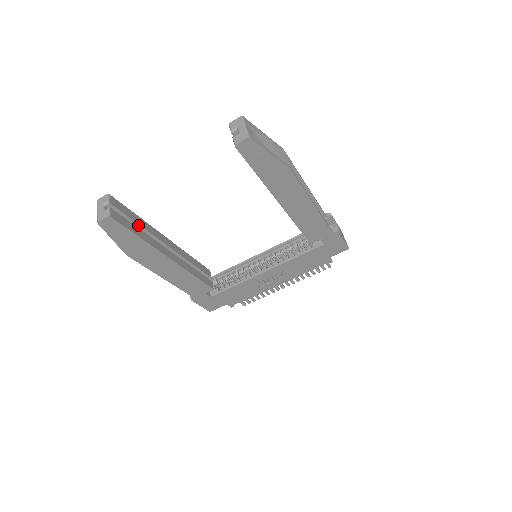
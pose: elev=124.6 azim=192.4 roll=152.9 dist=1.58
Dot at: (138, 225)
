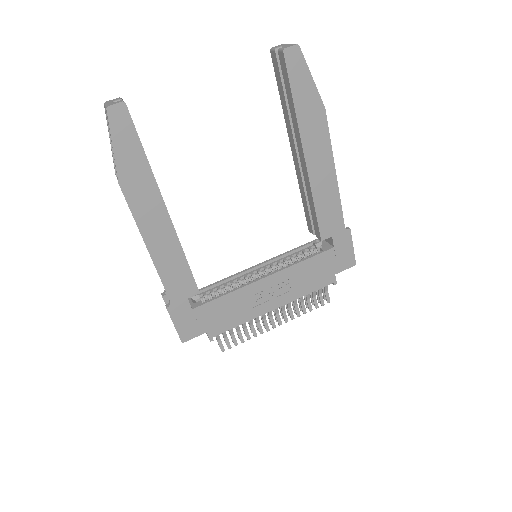
Dot at: occluded
